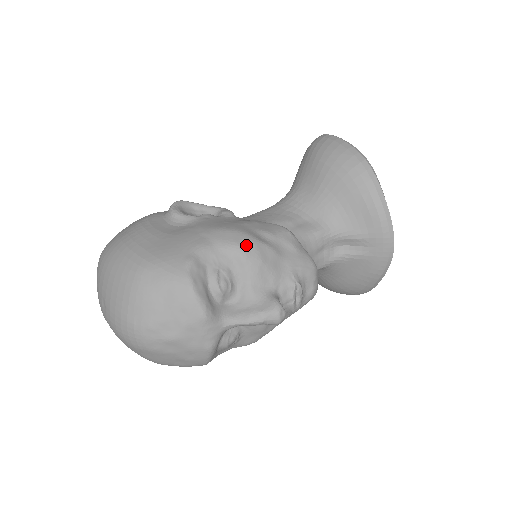
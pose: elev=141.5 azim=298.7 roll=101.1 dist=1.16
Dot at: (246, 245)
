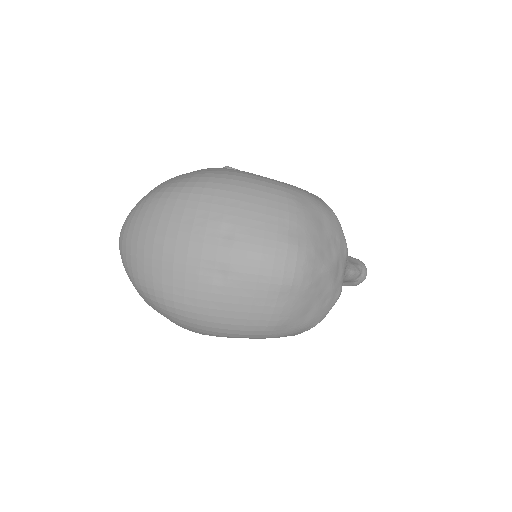
Dot at: occluded
